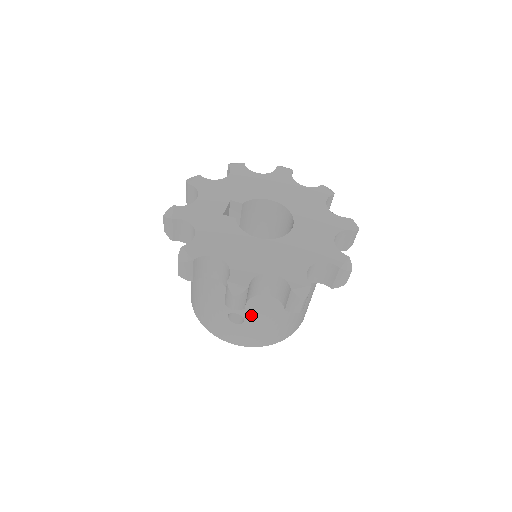
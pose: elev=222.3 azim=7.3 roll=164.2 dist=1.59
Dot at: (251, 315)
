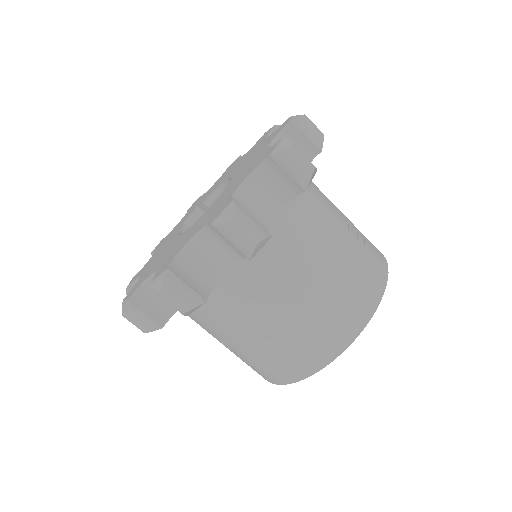
Dot at: (223, 336)
